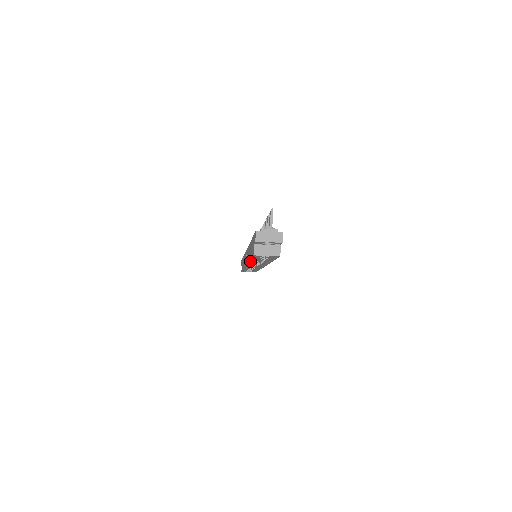
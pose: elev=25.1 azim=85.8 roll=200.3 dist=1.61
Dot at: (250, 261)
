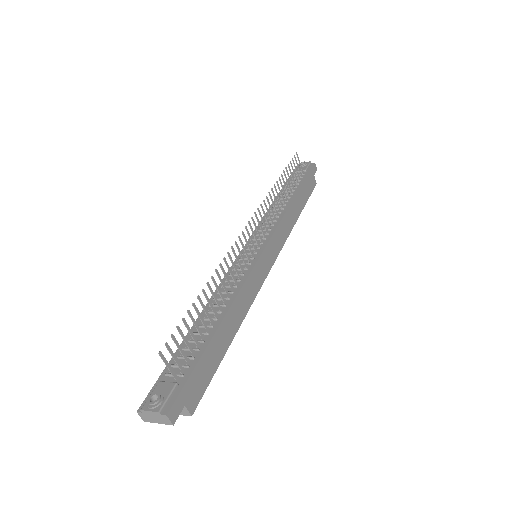
Dot at: occluded
